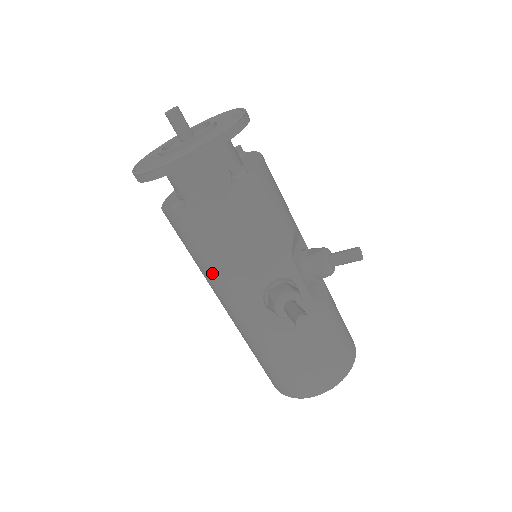
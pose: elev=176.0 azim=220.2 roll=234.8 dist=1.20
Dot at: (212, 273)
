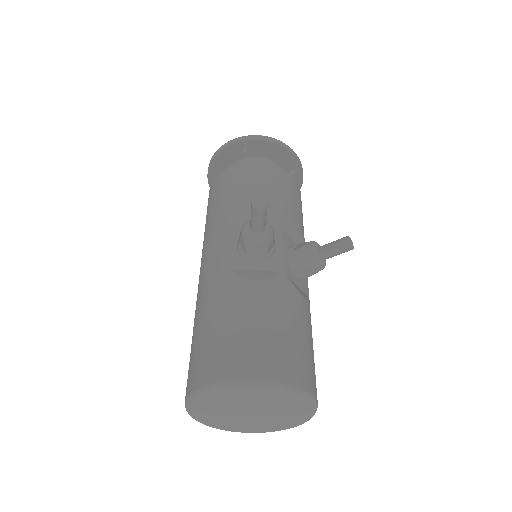
Dot at: (212, 222)
